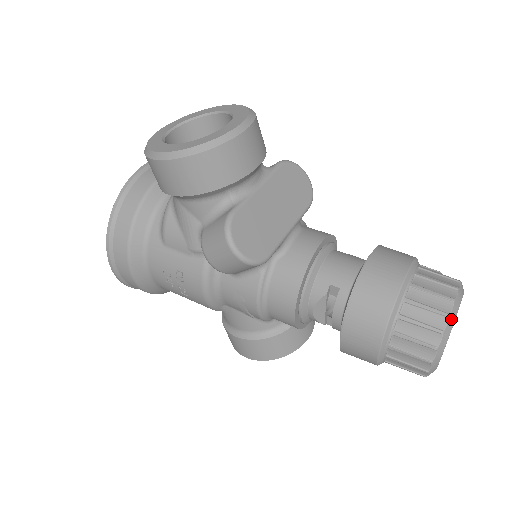
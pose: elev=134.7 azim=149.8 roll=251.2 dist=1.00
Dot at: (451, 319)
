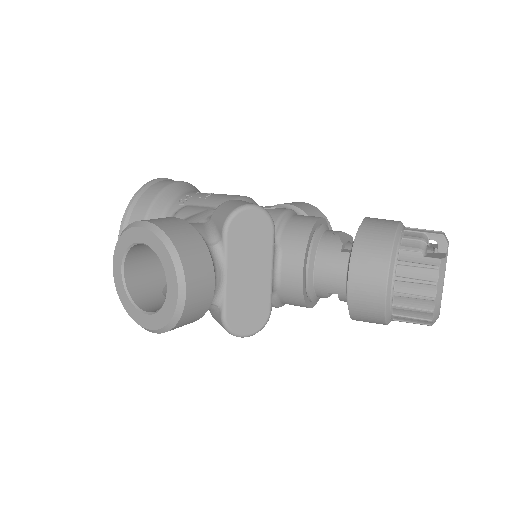
Dot at: (436, 310)
